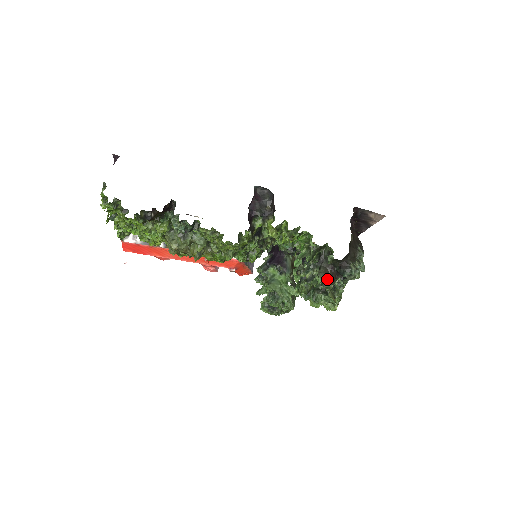
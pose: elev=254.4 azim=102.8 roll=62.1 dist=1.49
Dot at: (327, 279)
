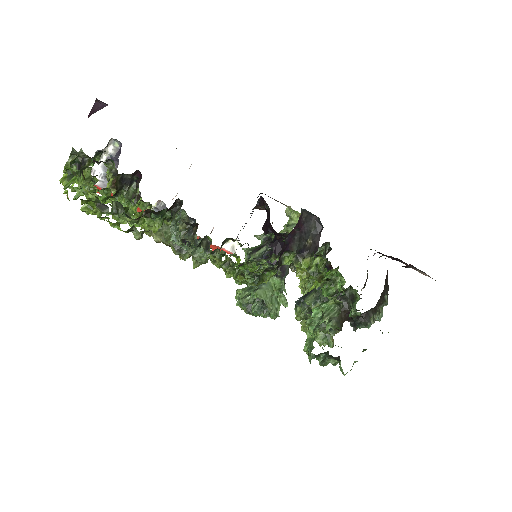
Dot at: (338, 327)
